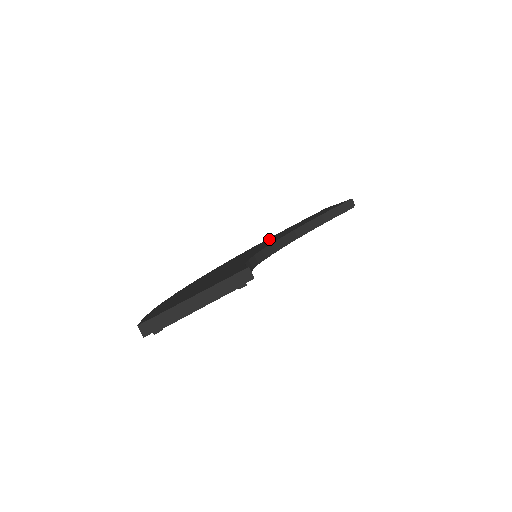
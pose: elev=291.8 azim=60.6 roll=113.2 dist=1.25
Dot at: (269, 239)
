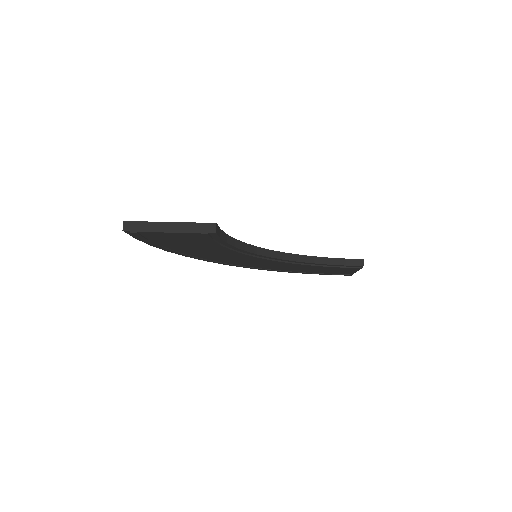
Dot at: occluded
